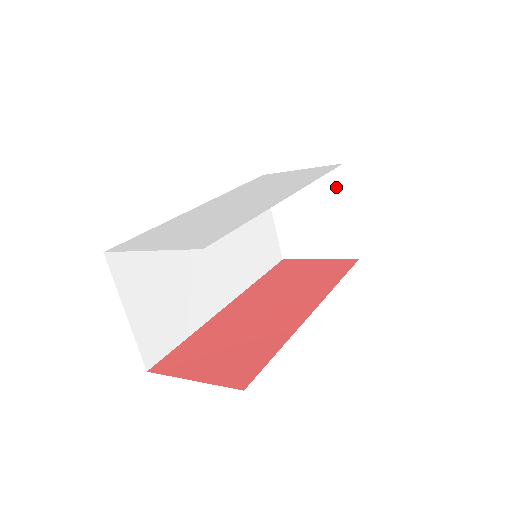
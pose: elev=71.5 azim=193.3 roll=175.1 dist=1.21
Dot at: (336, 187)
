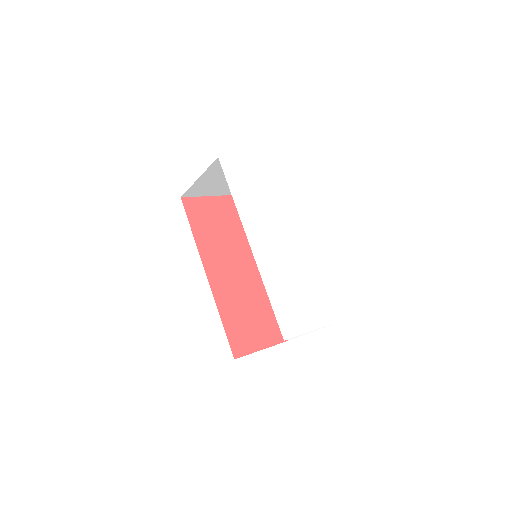
Dot at: occluded
